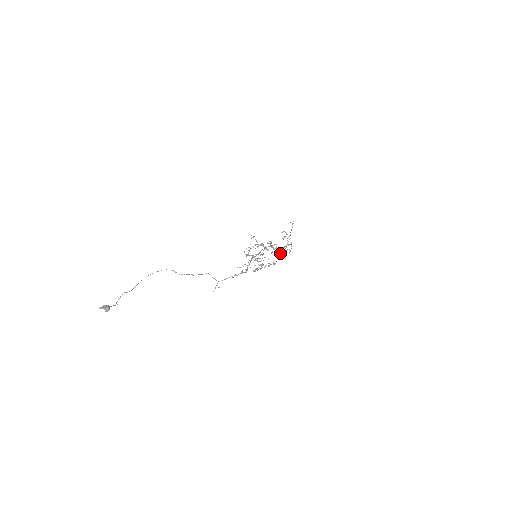
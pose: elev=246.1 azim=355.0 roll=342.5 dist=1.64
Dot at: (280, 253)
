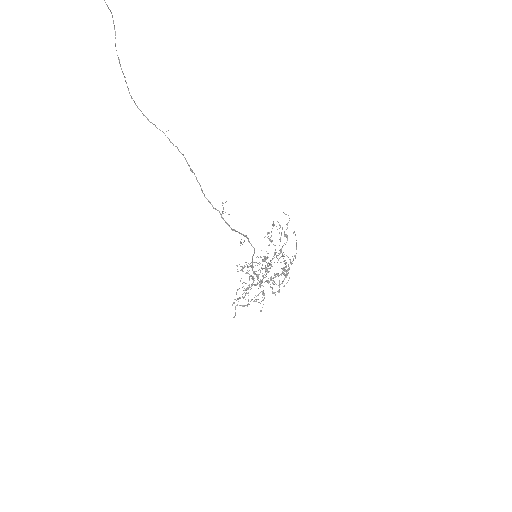
Dot at: (284, 267)
